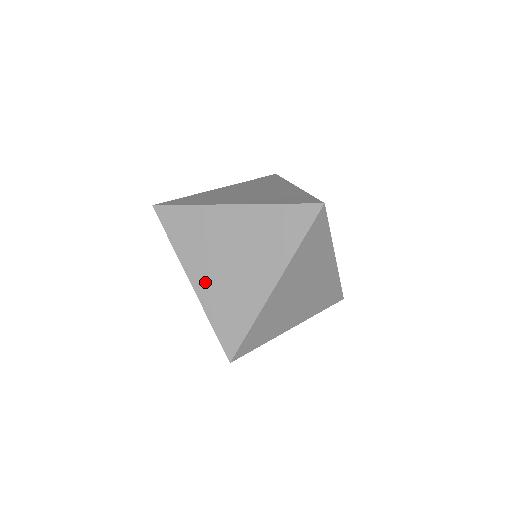
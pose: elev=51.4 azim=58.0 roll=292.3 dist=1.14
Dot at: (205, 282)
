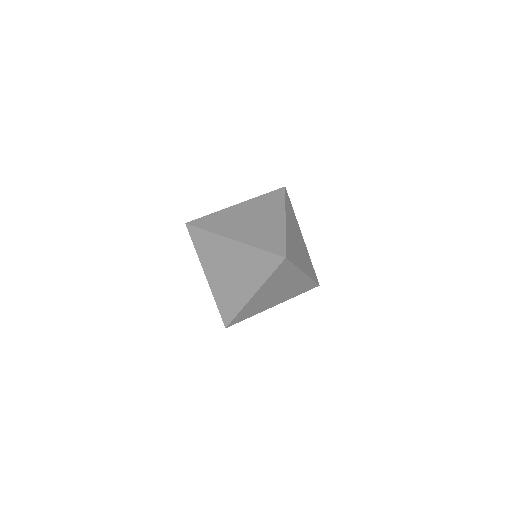
Dot at: (214, 280)
